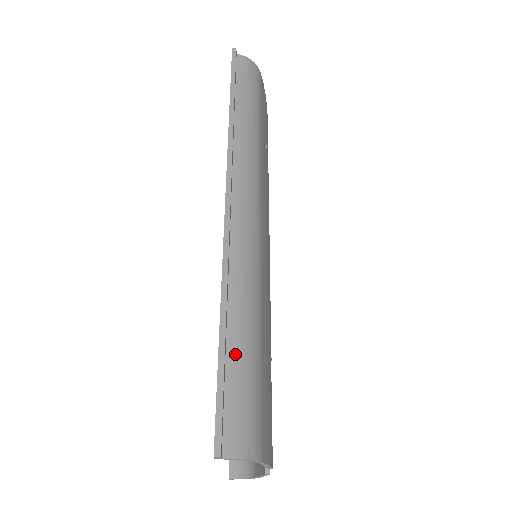
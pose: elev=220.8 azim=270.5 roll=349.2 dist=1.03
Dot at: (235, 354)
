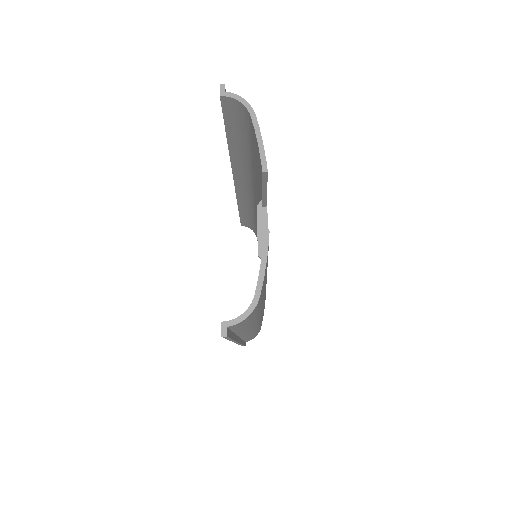
Dot at: occluded
